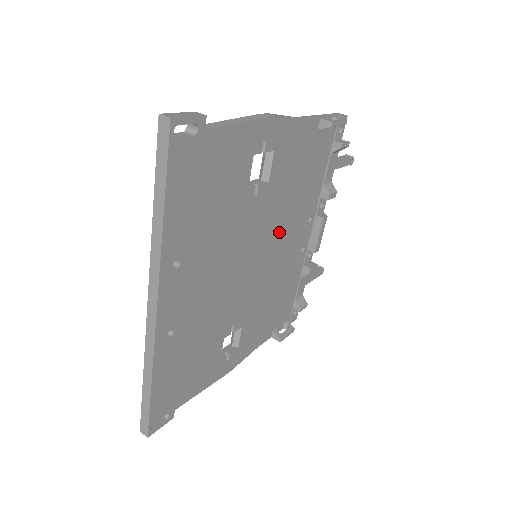
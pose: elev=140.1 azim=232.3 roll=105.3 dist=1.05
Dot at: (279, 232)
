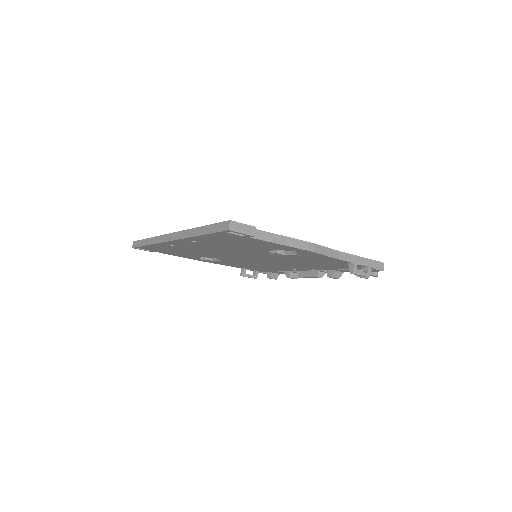
Dot at: (280, 262)
